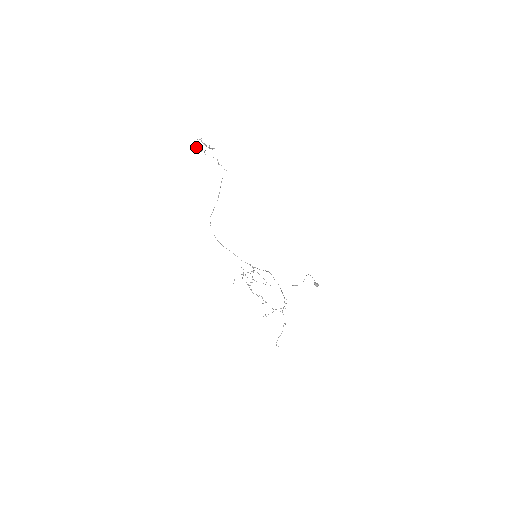
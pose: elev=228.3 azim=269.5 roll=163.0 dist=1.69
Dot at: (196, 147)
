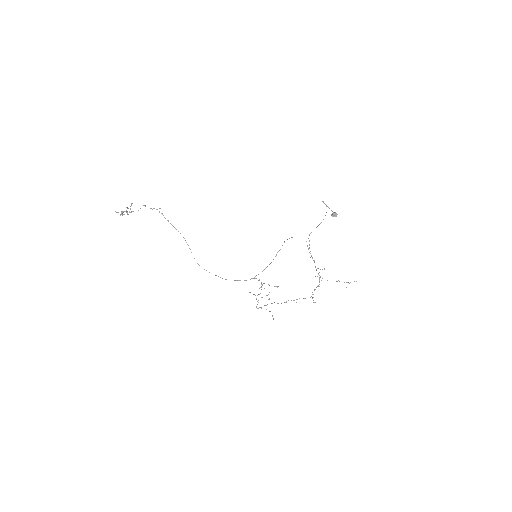
Dot at: occluded
